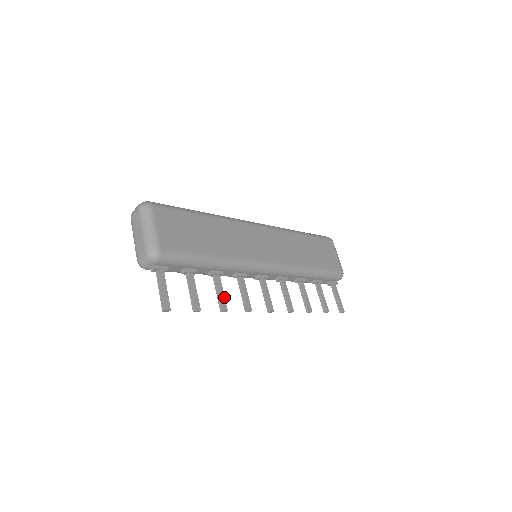
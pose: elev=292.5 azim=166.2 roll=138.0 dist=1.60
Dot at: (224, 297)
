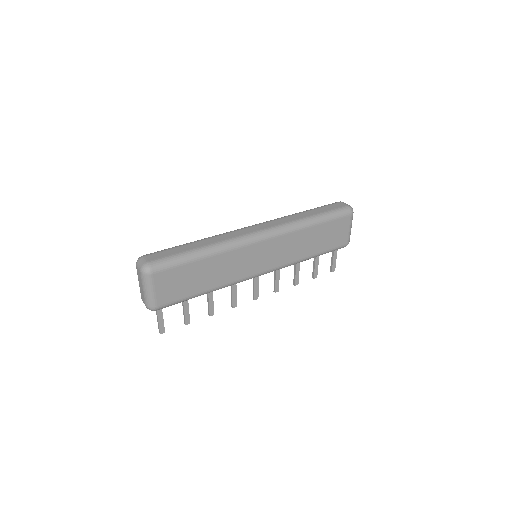
Dot at: (213, 306)
